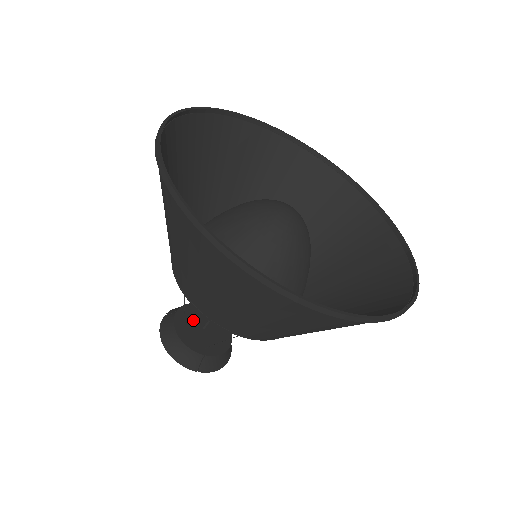
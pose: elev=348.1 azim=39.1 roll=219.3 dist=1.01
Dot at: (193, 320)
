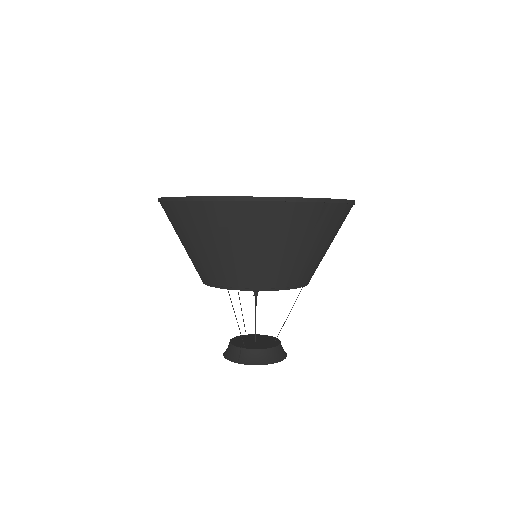
Dot at: (250, 338)
